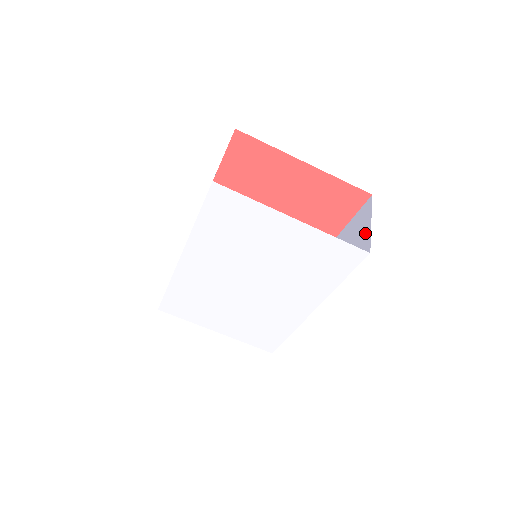
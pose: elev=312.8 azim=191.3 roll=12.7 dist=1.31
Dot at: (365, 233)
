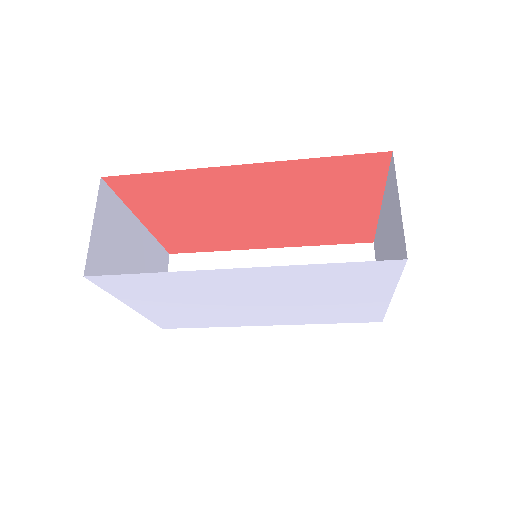
Dot at: occluded
